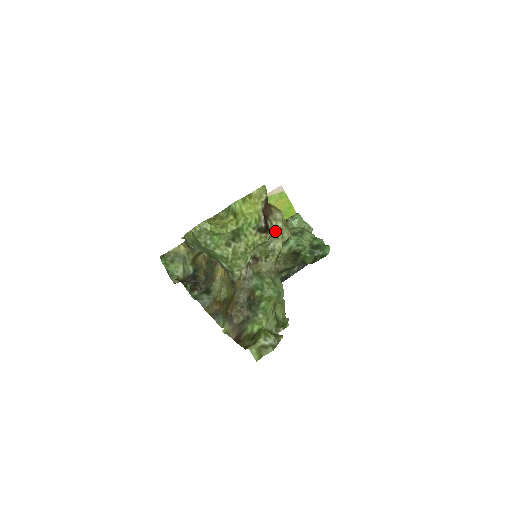
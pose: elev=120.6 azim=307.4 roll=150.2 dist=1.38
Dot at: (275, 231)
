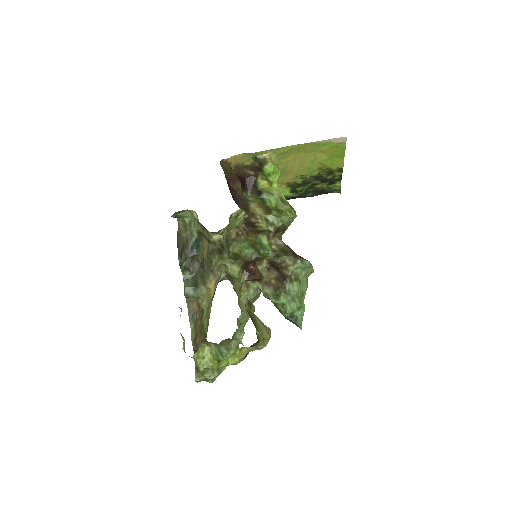
Dot at: occluded
